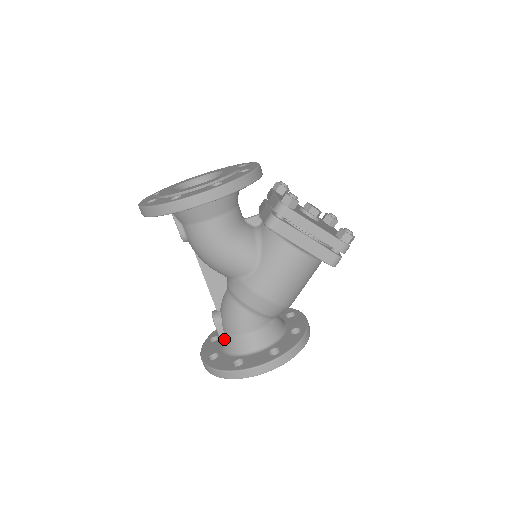
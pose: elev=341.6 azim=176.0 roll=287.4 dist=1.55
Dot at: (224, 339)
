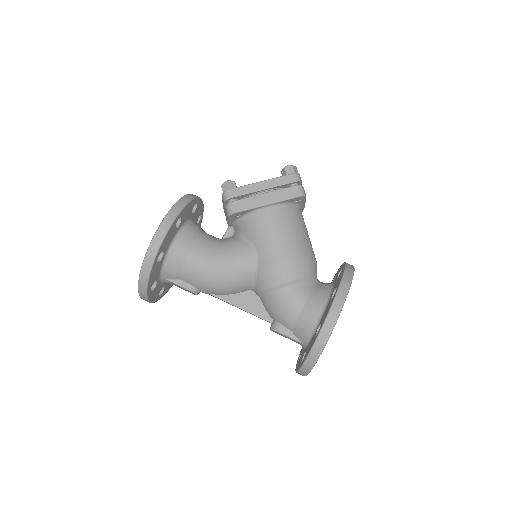
Dot at: (297, 336)
